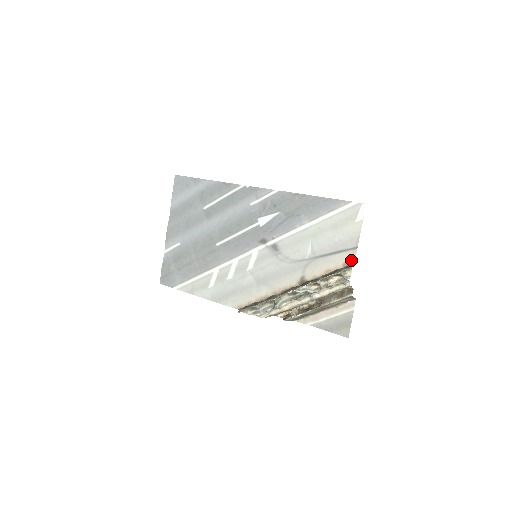
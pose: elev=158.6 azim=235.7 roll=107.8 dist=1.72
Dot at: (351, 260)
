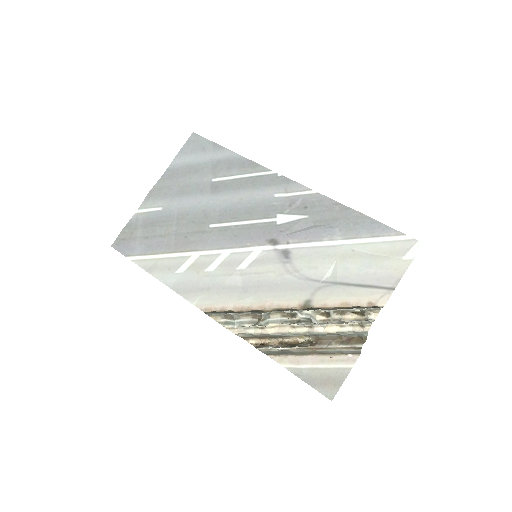
Dot at: (381, 301)
